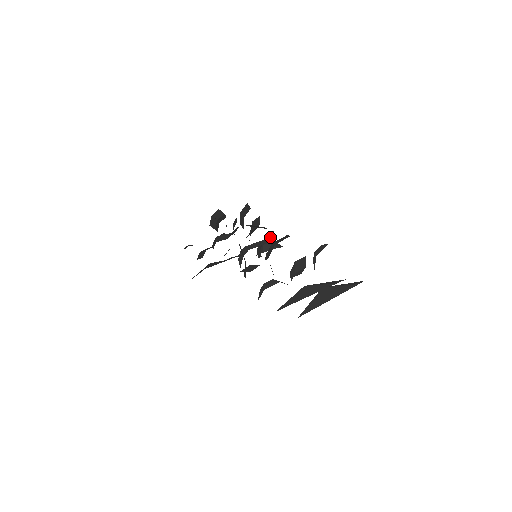
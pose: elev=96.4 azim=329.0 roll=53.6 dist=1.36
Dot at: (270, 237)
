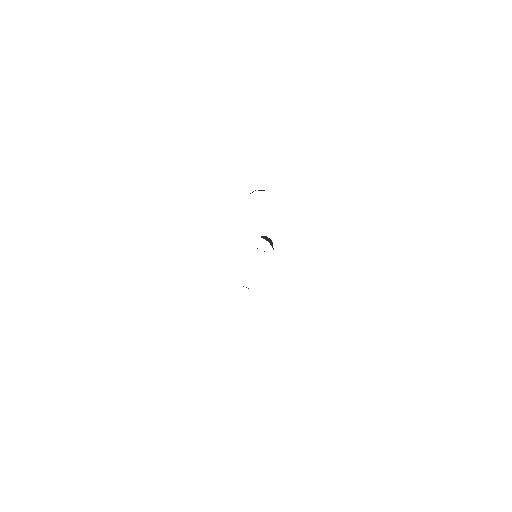
Dot at: occluded
